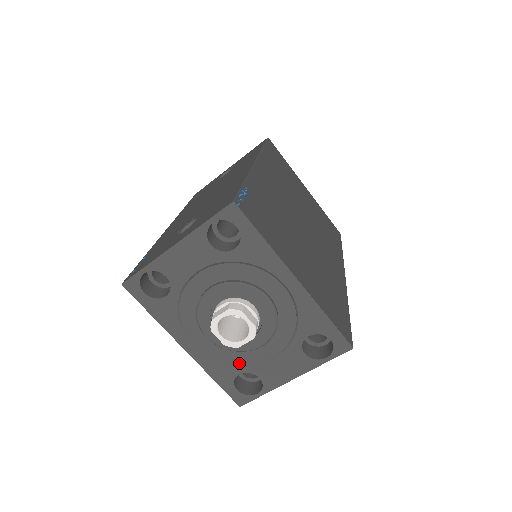
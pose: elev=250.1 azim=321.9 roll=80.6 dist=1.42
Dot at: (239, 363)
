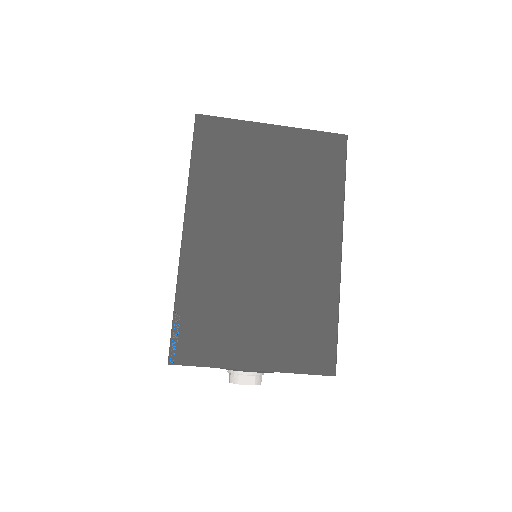
Dot at: occluded
